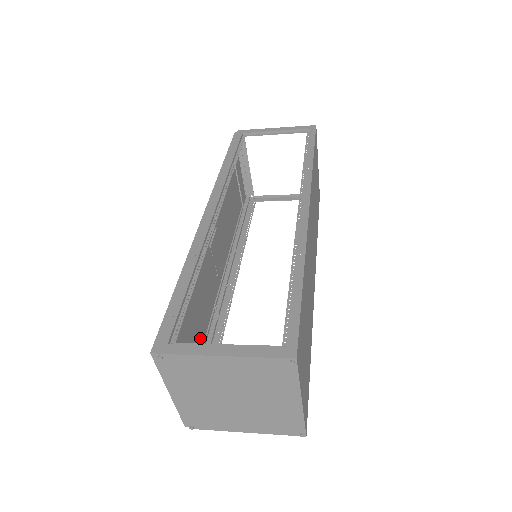
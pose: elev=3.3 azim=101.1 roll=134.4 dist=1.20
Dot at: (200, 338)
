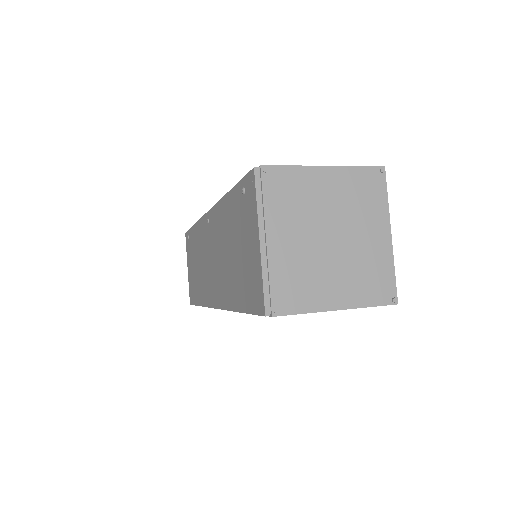
Dot at: (235, 286)
